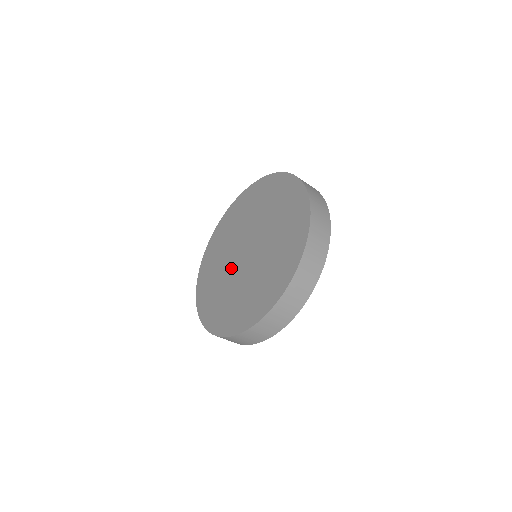
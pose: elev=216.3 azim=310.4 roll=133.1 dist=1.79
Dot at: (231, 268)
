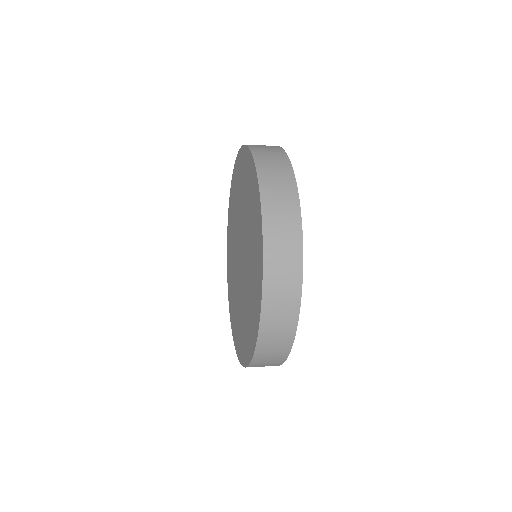
Dot at: (238, 283)
